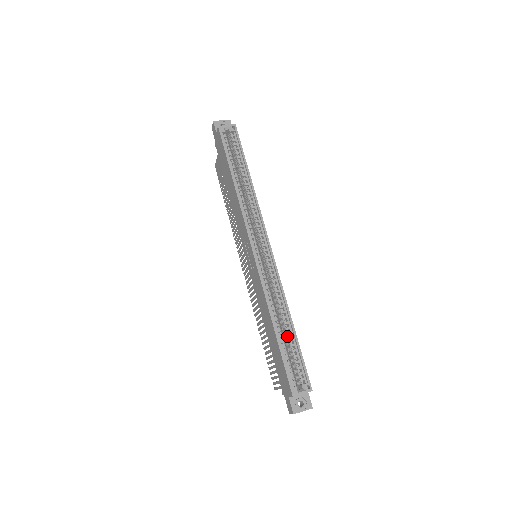
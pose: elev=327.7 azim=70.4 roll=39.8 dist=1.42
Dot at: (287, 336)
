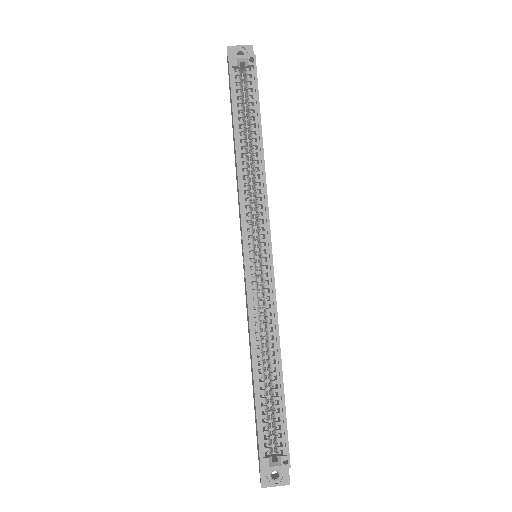
Dot at: (271, 384)
